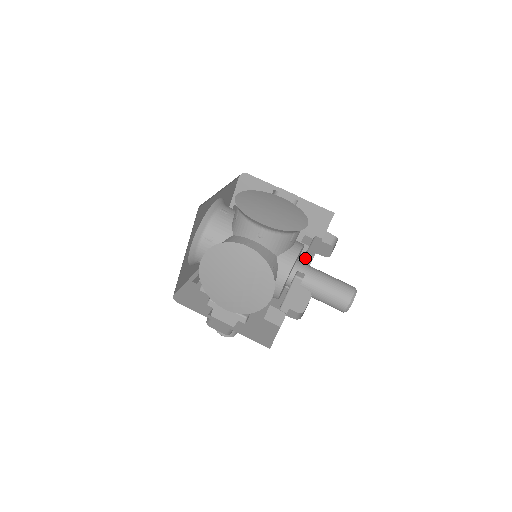
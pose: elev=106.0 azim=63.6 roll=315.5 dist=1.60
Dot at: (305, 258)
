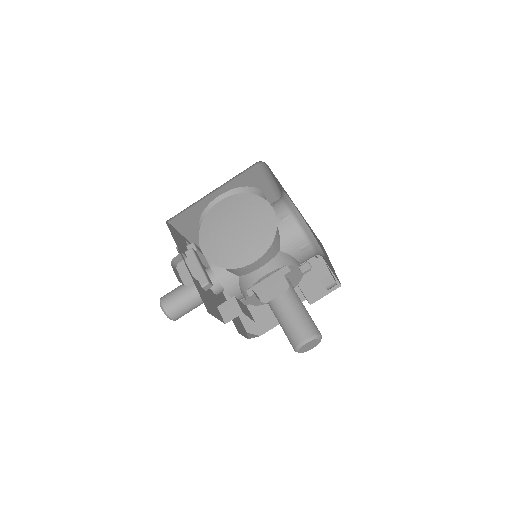
Dot at: (304, 265)
